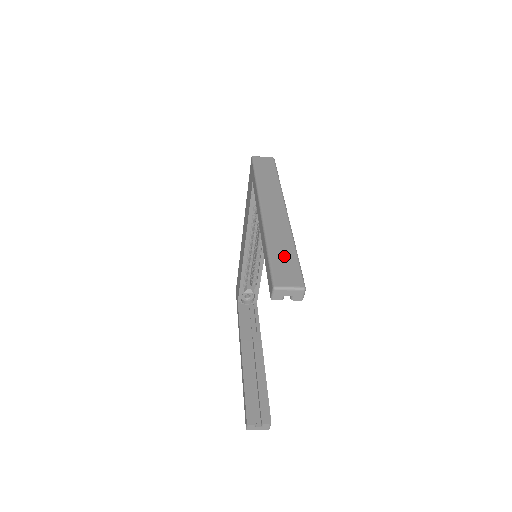
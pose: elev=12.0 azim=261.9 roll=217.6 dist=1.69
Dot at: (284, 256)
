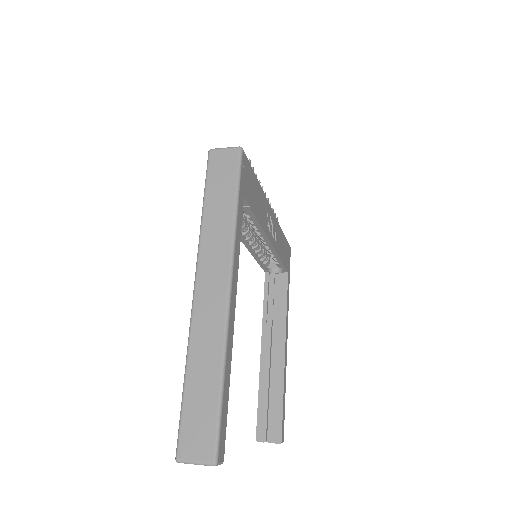
Dot at: (202, 396)
